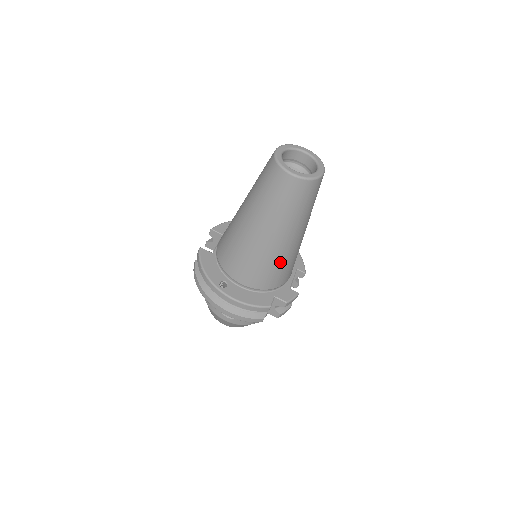
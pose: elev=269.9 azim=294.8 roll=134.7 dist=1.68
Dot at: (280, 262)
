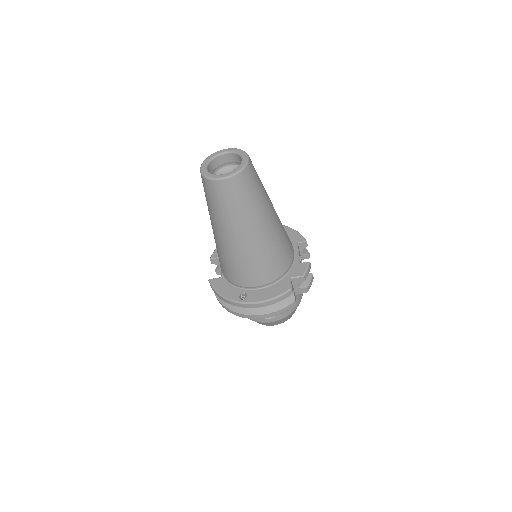
Dot at: (272, 249)
